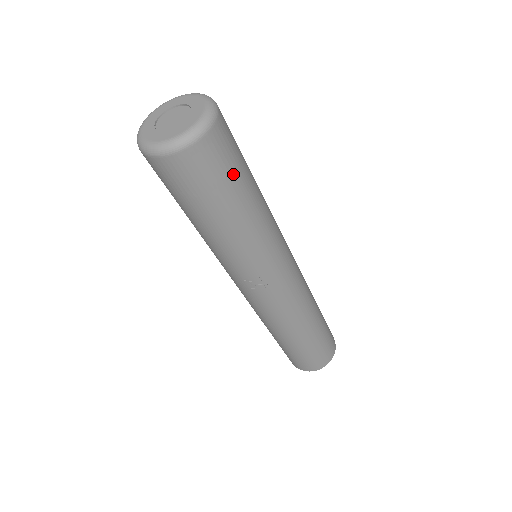
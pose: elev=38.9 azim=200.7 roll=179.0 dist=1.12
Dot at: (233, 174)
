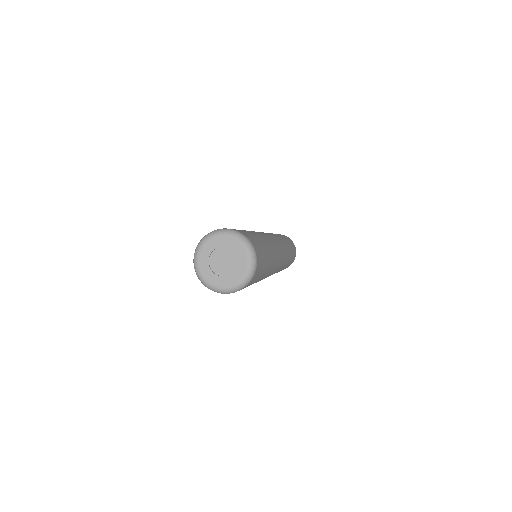
Dot at: (257, 279)
